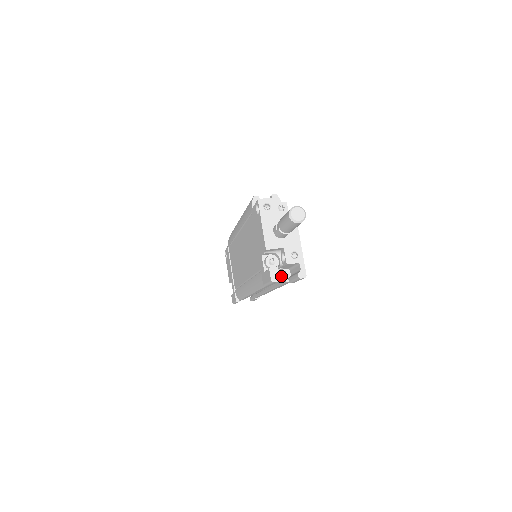
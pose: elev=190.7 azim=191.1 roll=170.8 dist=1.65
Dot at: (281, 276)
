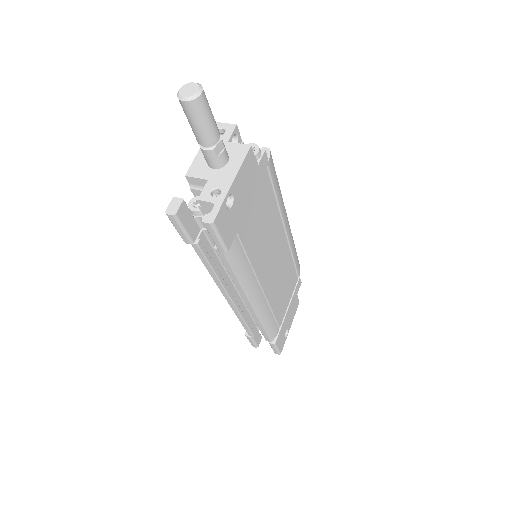
Dot at: occluded
